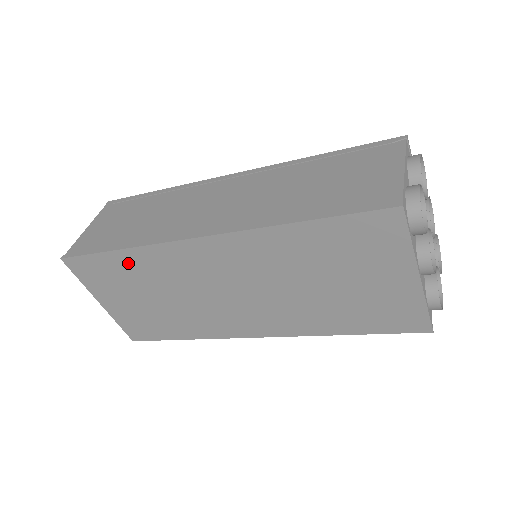
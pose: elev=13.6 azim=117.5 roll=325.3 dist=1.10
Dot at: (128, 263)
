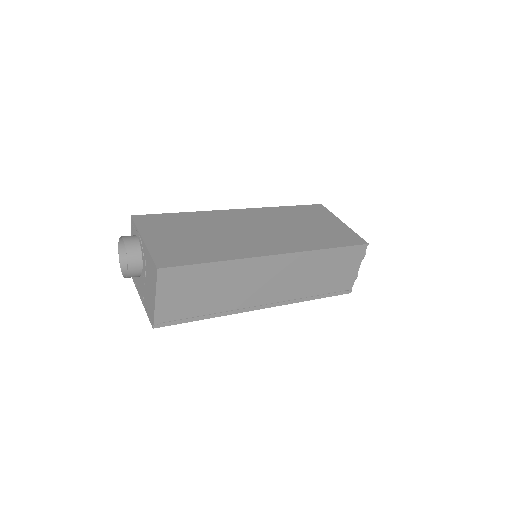
Dot at: occluded
